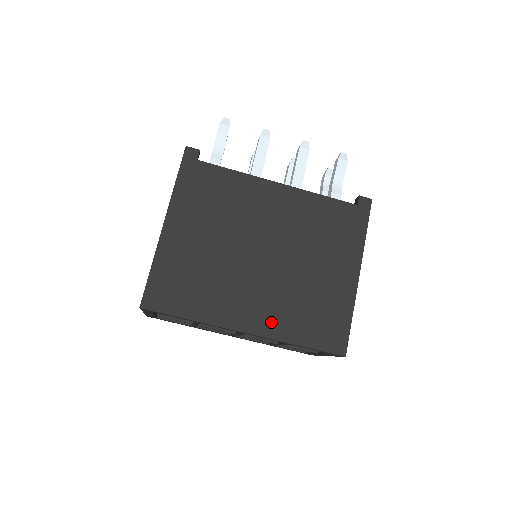
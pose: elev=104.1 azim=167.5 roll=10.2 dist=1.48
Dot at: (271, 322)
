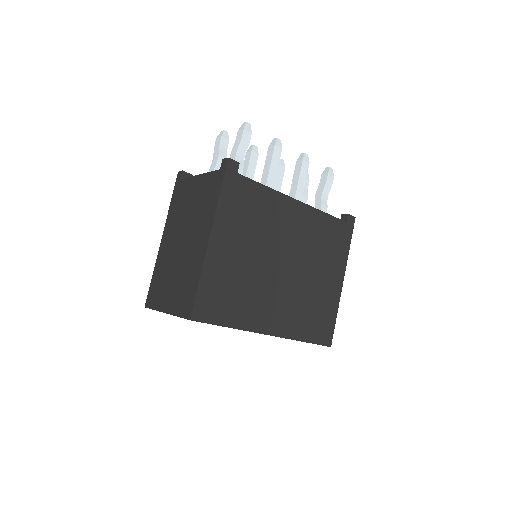
Dot at: (286, 324)
